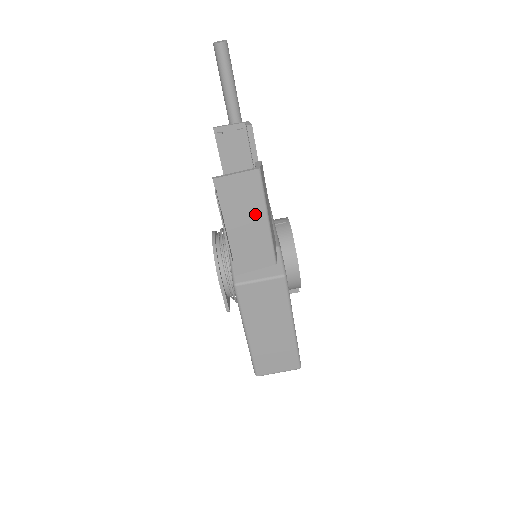
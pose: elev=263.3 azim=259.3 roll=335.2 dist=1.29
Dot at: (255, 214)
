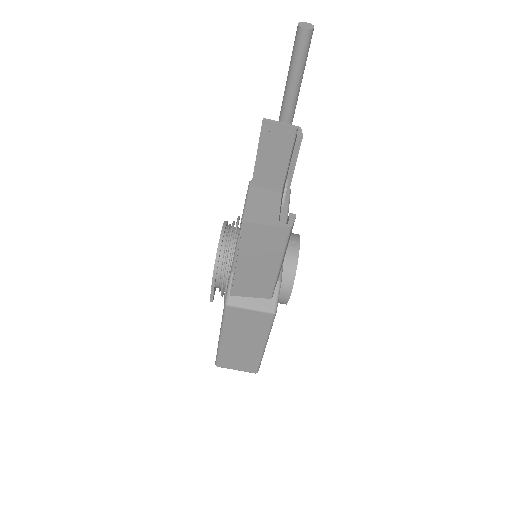
Dot at: (270, 259)
